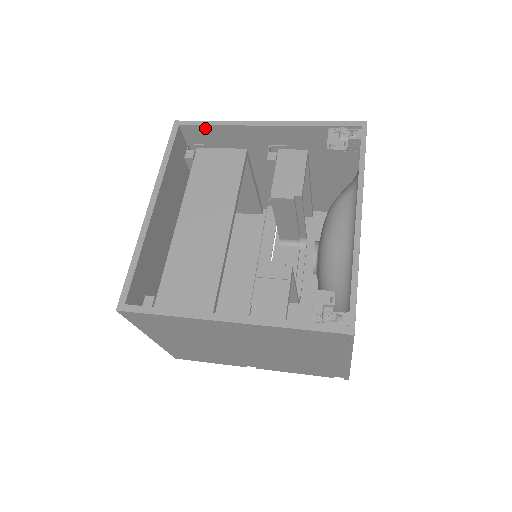
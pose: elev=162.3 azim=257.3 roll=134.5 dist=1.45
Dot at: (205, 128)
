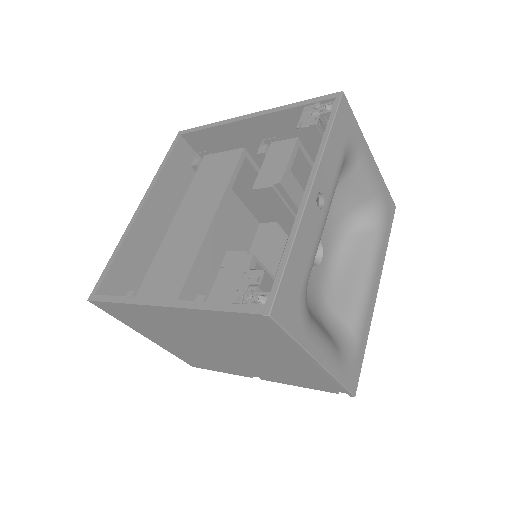
Dot at: (202, 133)
